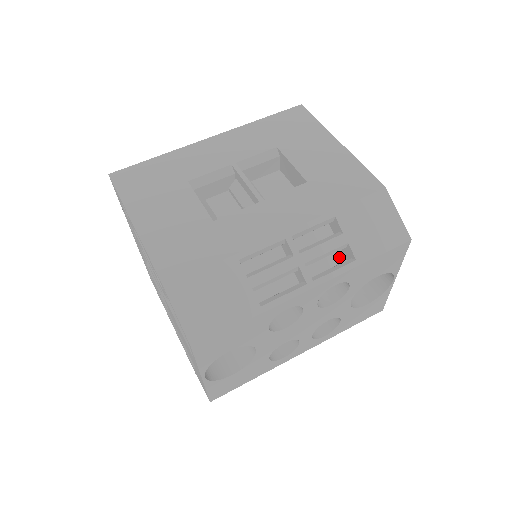
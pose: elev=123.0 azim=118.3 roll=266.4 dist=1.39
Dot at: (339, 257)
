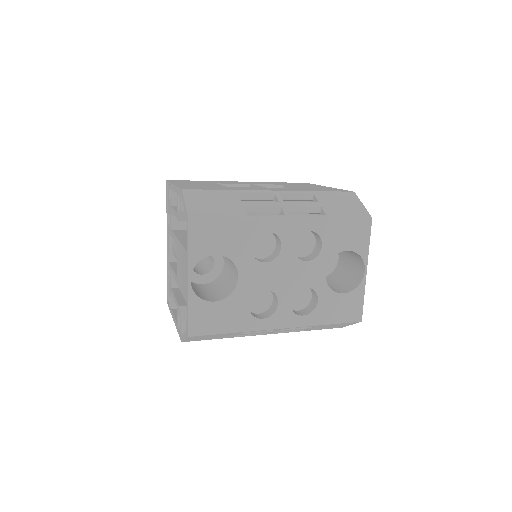
Dot at: occluded
